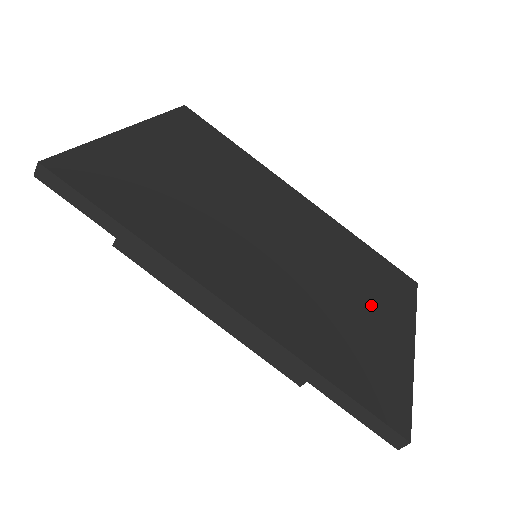
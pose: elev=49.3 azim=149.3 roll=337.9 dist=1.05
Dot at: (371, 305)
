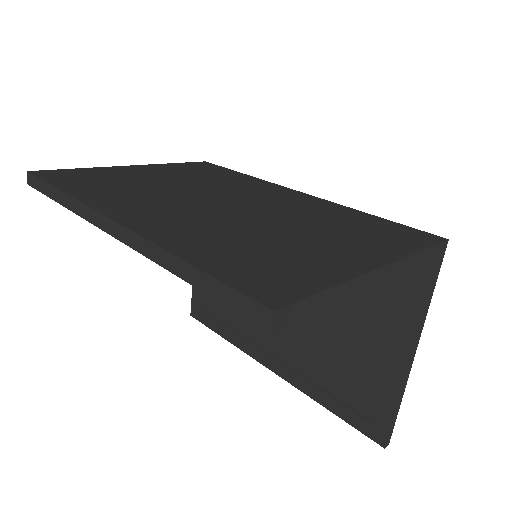
Dot at: (329, 240)
